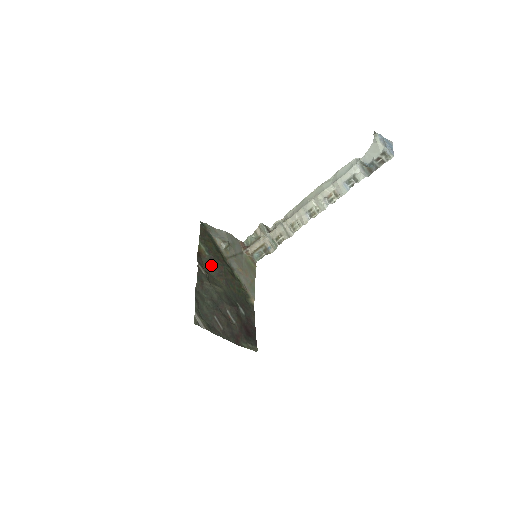
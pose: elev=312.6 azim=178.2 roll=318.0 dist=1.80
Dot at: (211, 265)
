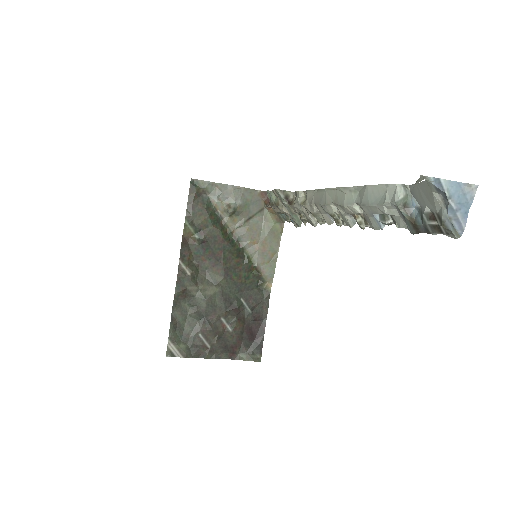
Dot at: (203, 253)
